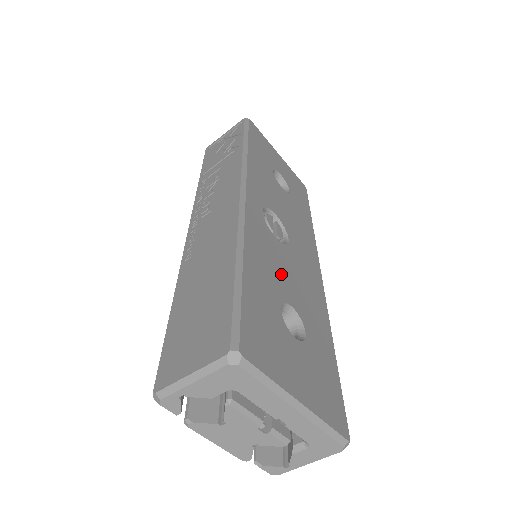
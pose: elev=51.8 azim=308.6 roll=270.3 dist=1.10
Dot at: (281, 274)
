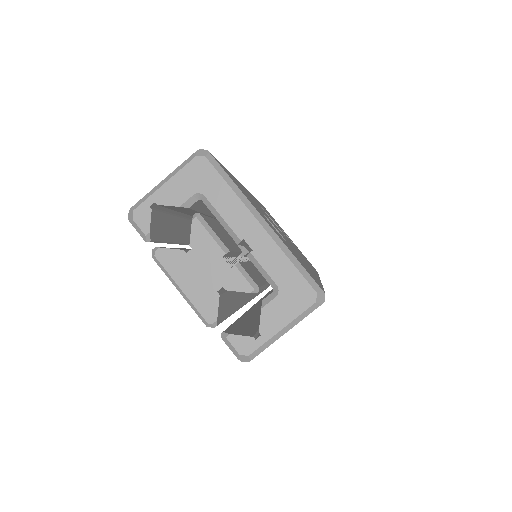
Dot at: (269, 219)
